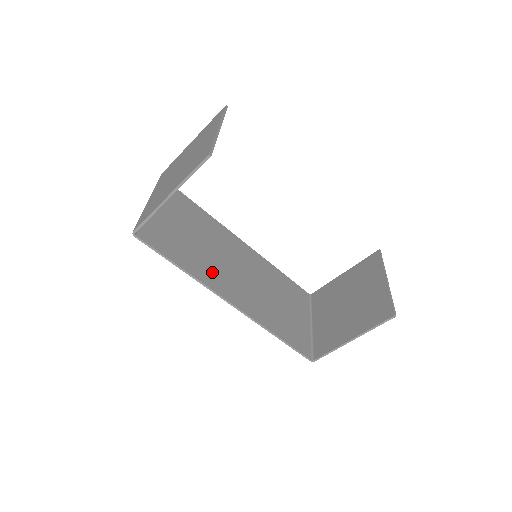
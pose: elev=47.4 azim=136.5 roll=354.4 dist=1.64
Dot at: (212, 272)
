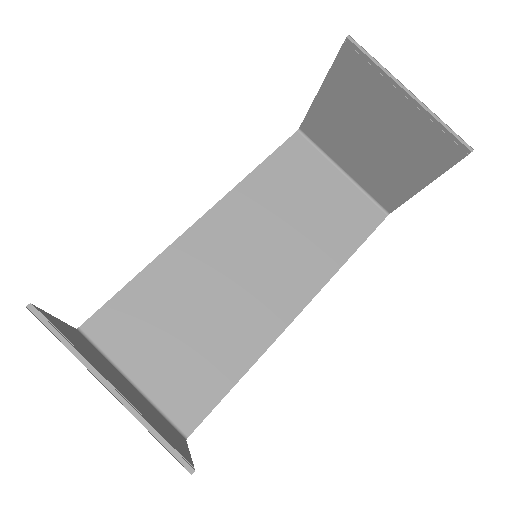
Dot at: (250, 323)
